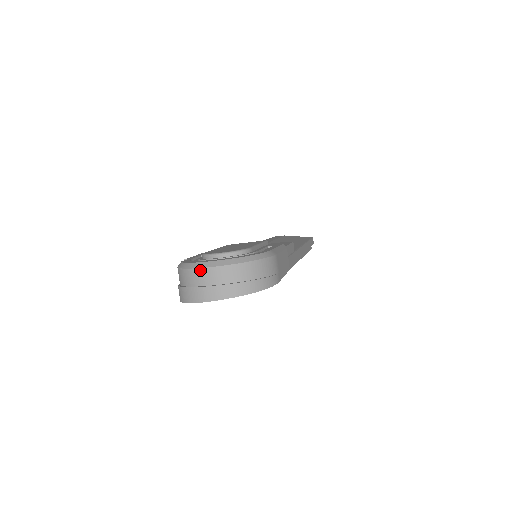
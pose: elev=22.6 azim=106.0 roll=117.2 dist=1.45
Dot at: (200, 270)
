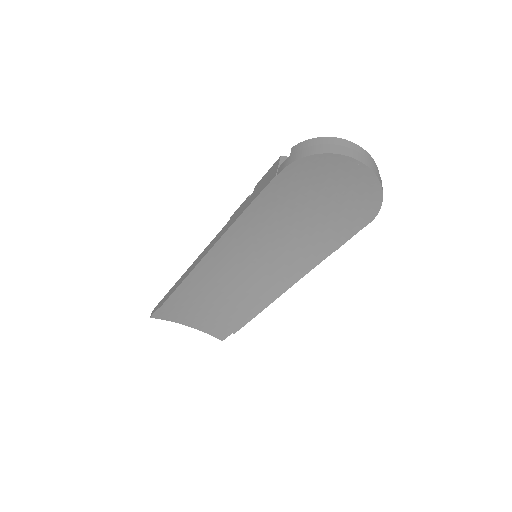
Dot at: (351, 142)
